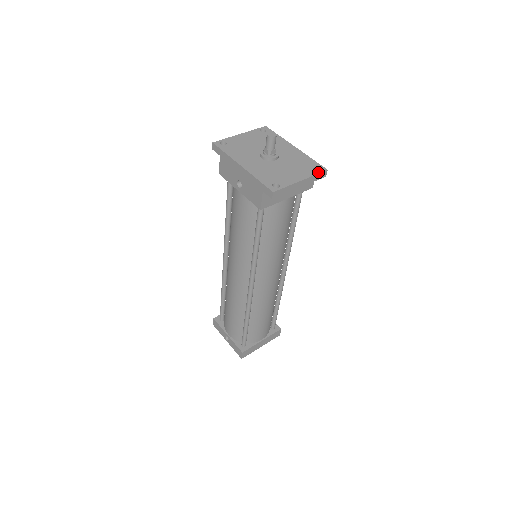
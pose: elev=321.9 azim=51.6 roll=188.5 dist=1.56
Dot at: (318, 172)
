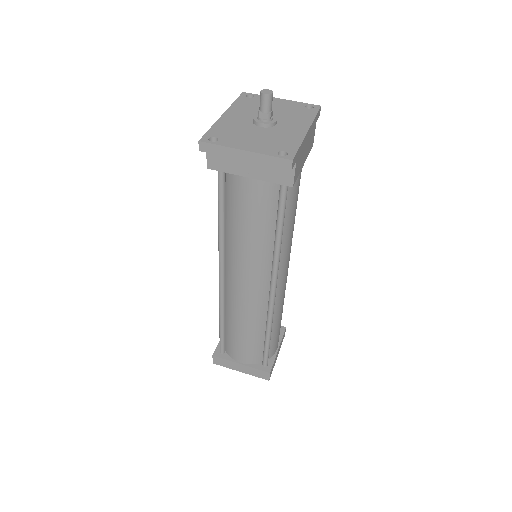
Dot at: (277, 155)
